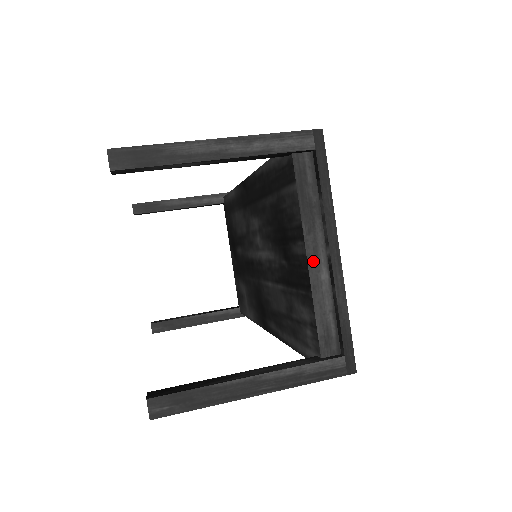
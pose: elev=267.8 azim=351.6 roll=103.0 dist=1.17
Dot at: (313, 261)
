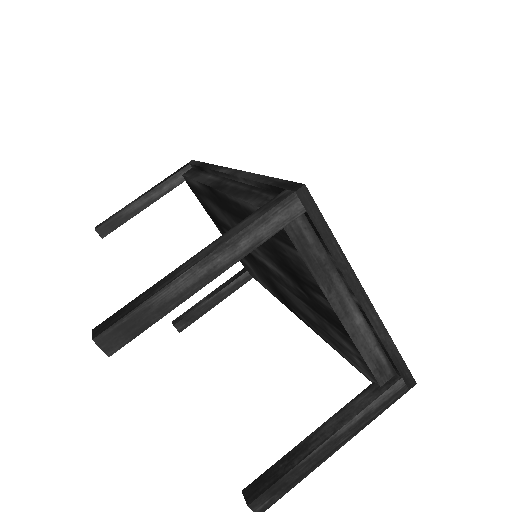
Dot at: (343, 314)
